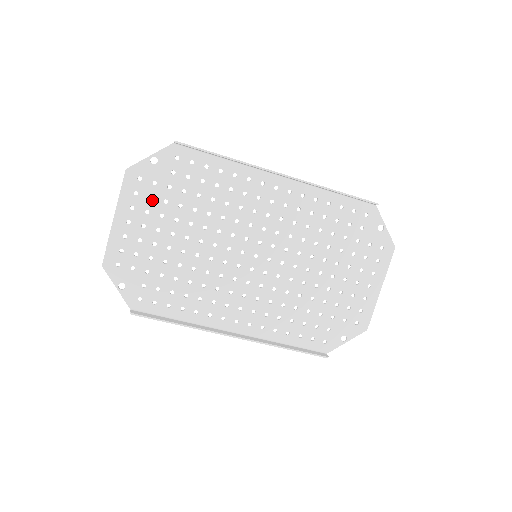
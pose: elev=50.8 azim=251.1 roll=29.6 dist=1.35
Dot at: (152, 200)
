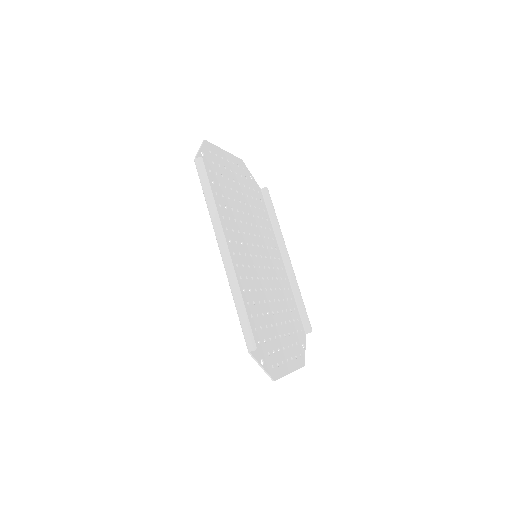
Dot at: (241, 176)
